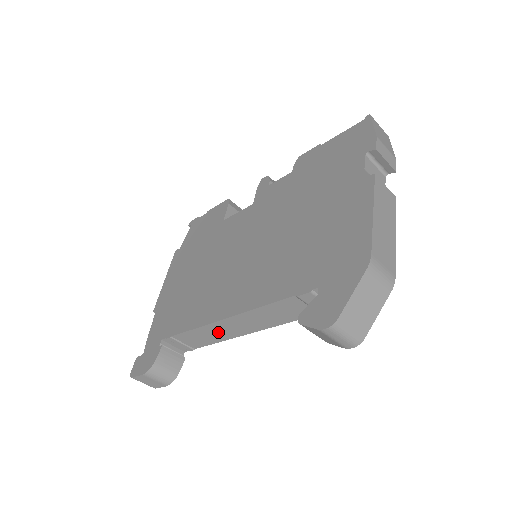
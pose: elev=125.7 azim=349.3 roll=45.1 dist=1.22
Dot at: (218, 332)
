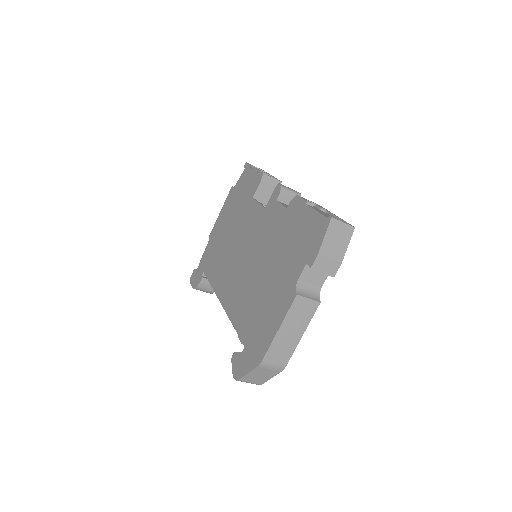
Dot at: occluded
